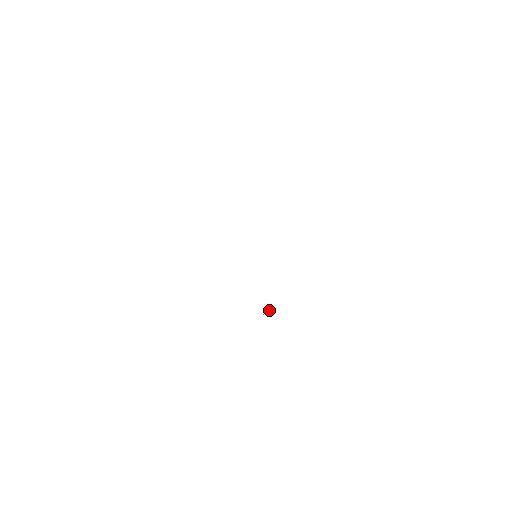
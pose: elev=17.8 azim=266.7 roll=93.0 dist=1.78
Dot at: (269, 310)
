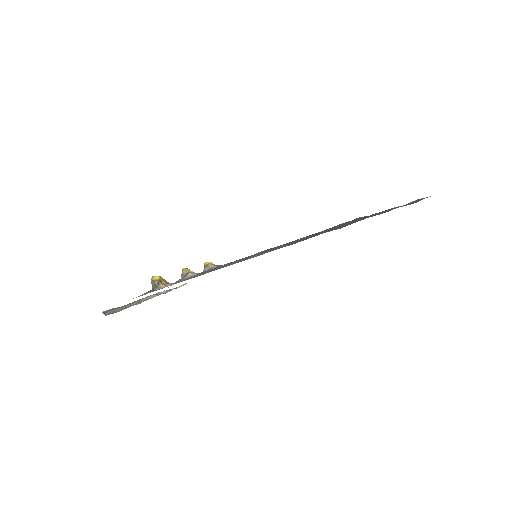
Dot at: occluded
